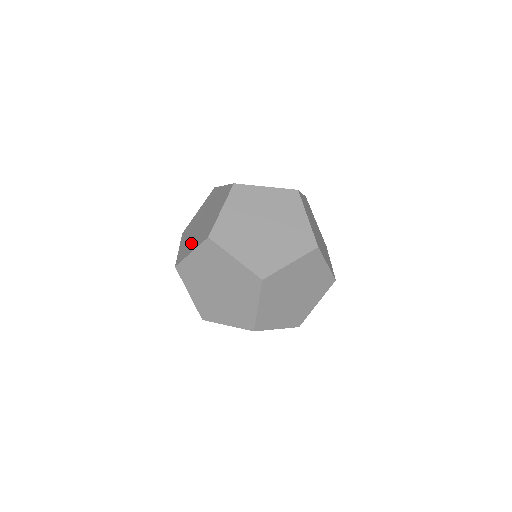
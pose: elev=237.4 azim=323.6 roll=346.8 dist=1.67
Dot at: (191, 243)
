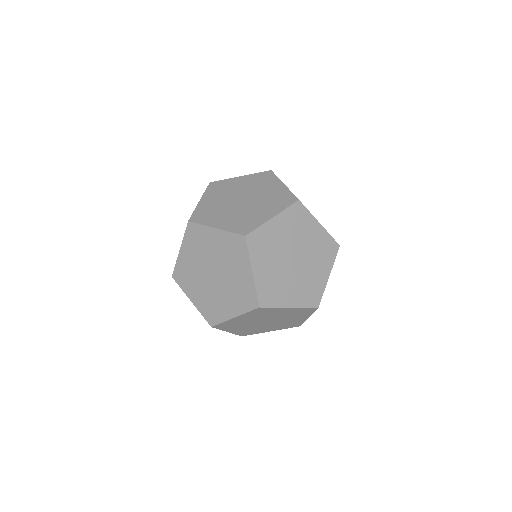
Dot at: (220, 303)
